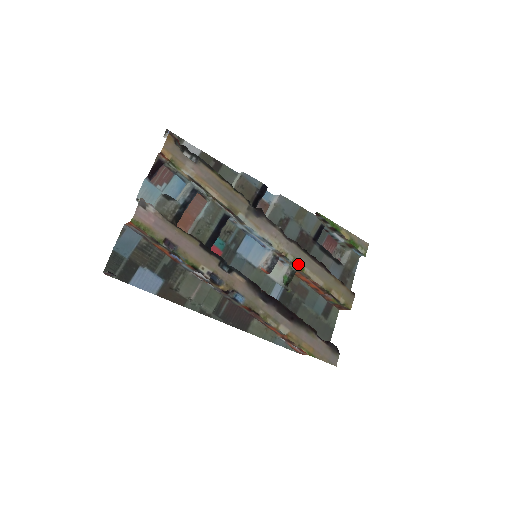
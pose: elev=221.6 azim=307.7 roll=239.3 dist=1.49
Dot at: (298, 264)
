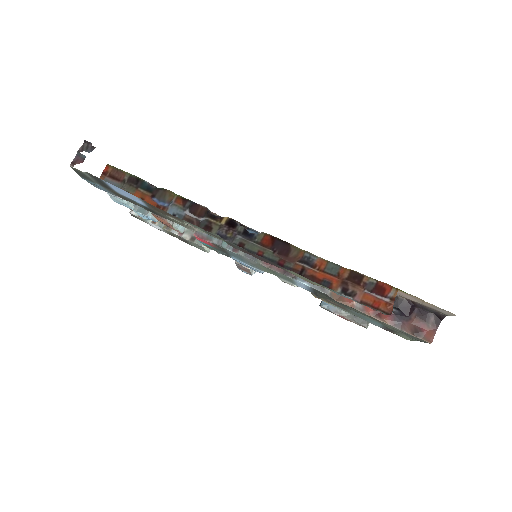
Dot at: occluded
